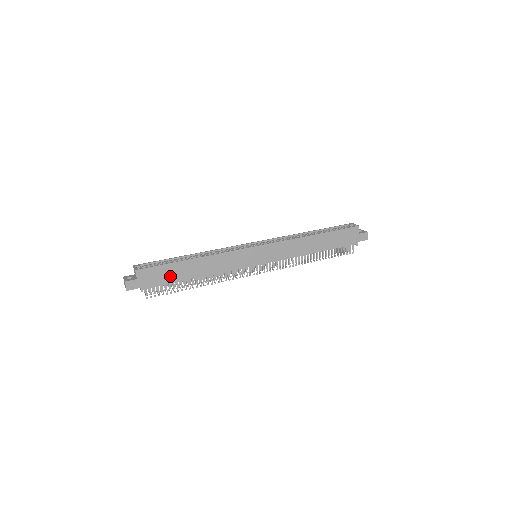
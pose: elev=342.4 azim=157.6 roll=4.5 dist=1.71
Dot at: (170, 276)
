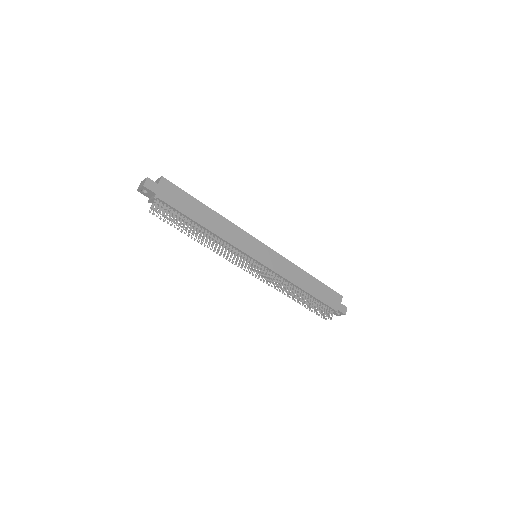
Dot at: (185, 206)
